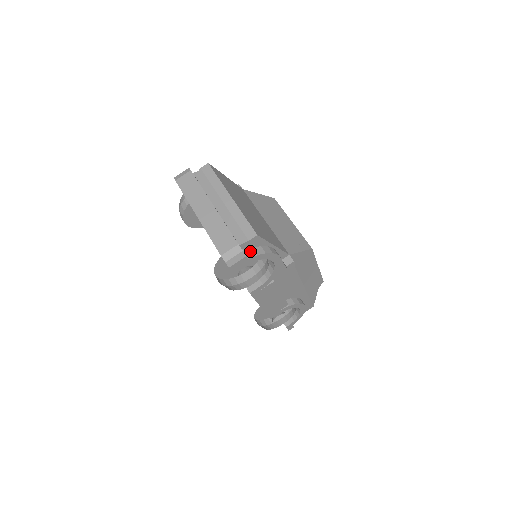
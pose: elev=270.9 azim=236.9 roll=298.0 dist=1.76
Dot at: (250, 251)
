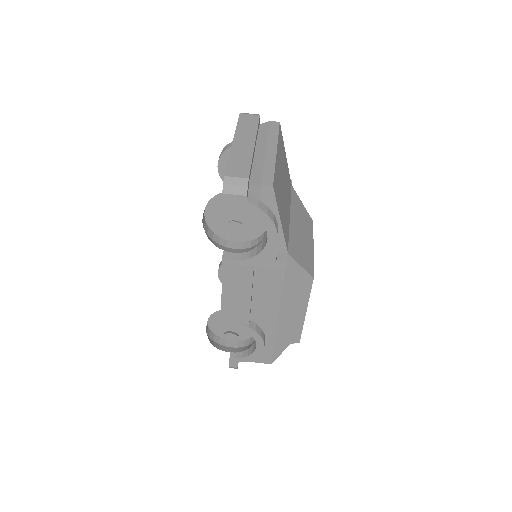
Dot at: (254, 200)
